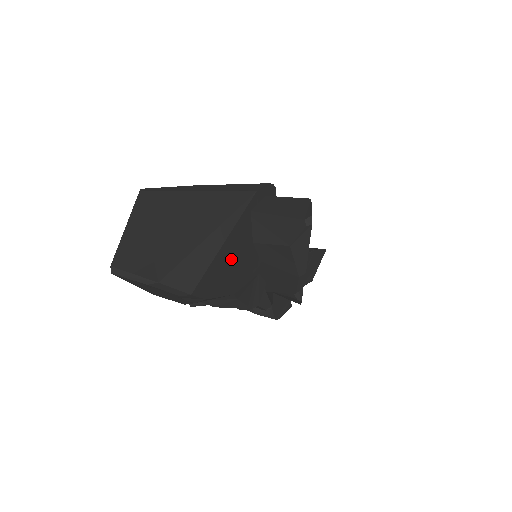
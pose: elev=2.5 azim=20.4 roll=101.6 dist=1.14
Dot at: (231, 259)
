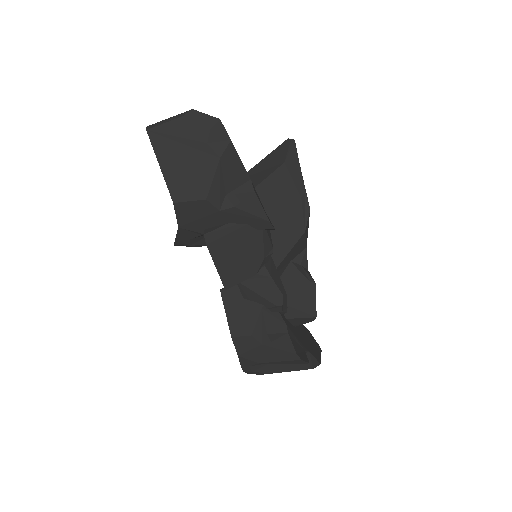
Dot at: occluded
